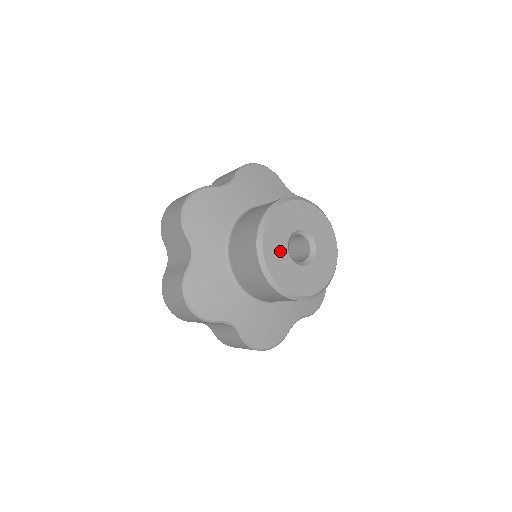
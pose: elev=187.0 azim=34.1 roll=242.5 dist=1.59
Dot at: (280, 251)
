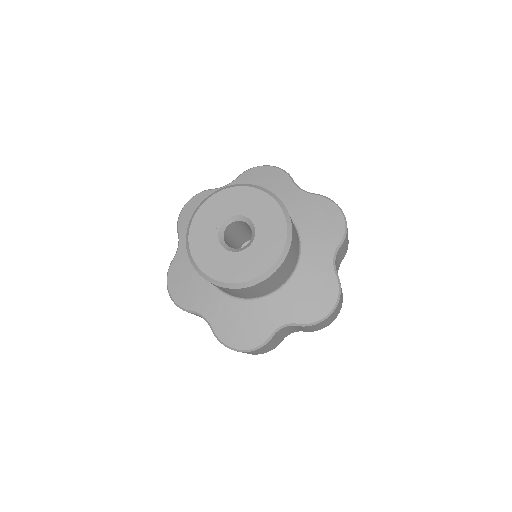
Dot at: (222, 259)
